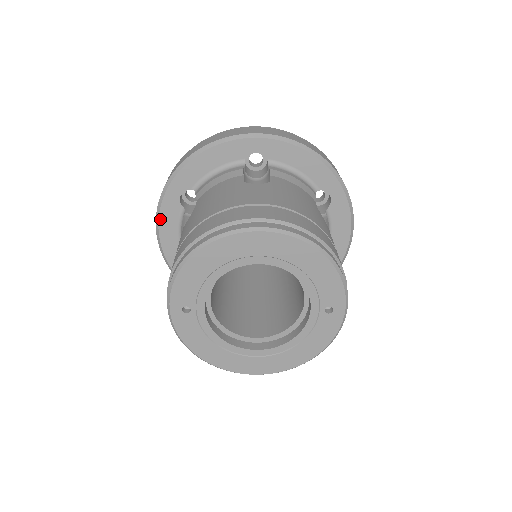
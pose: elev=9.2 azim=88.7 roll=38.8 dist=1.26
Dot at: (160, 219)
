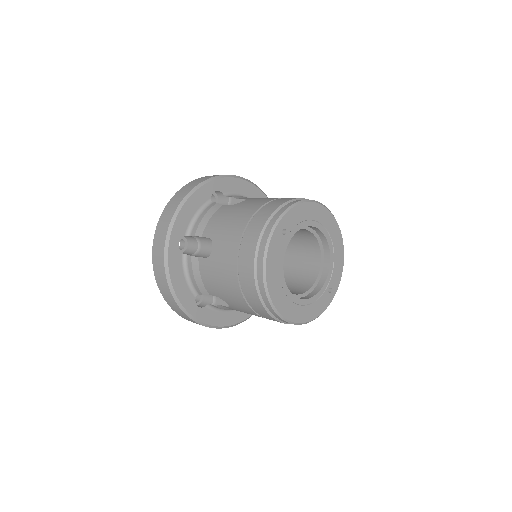
Dot at: (193, 194)
